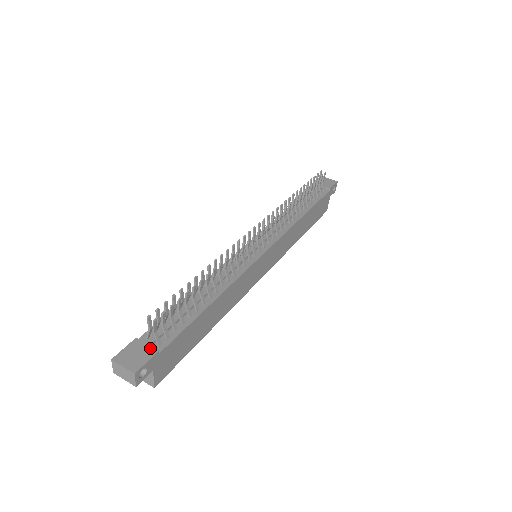
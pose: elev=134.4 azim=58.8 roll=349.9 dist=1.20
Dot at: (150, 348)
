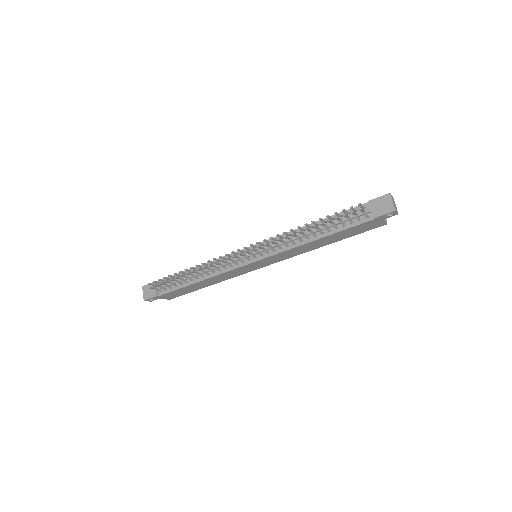
Dot at: (155, 292)
